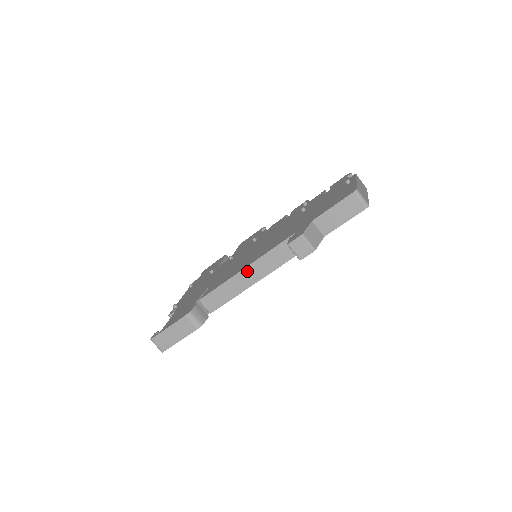
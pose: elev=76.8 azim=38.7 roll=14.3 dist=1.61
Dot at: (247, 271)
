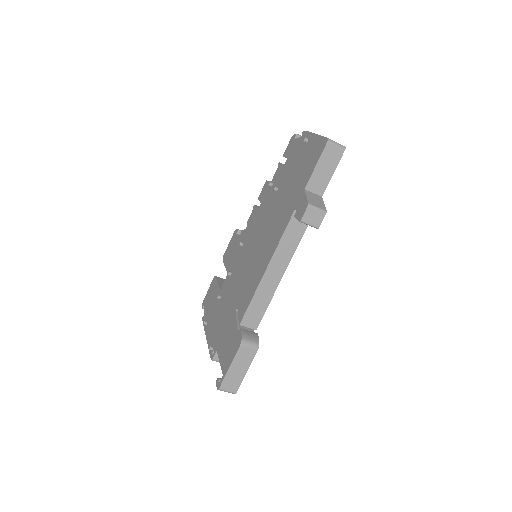
Dot at: (270, 270)
